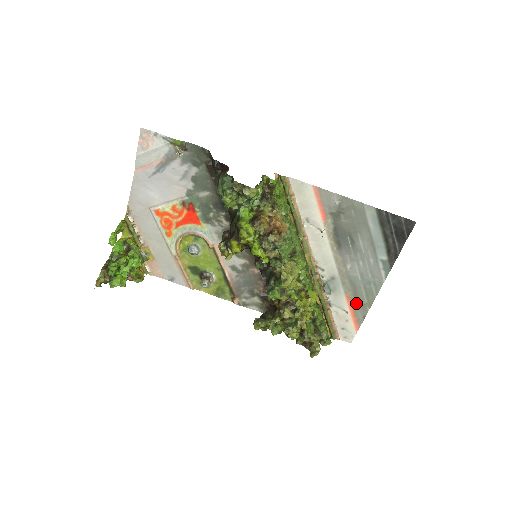
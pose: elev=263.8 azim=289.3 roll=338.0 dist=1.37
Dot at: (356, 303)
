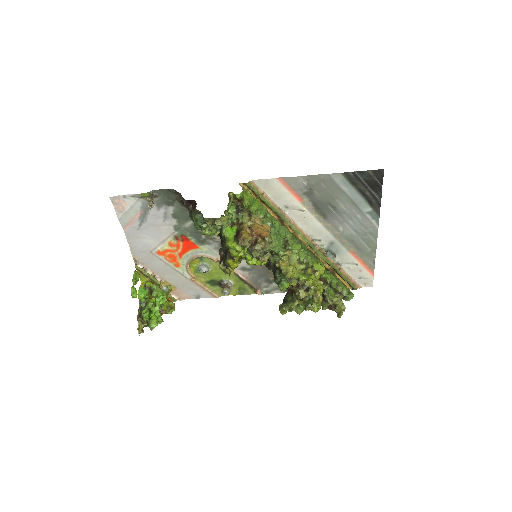
Dot at: (362, 254)
